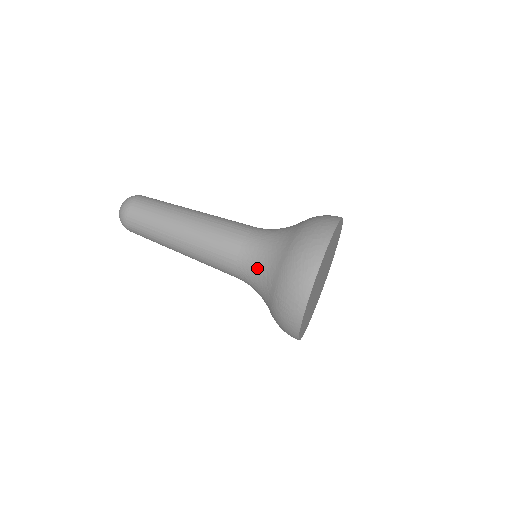
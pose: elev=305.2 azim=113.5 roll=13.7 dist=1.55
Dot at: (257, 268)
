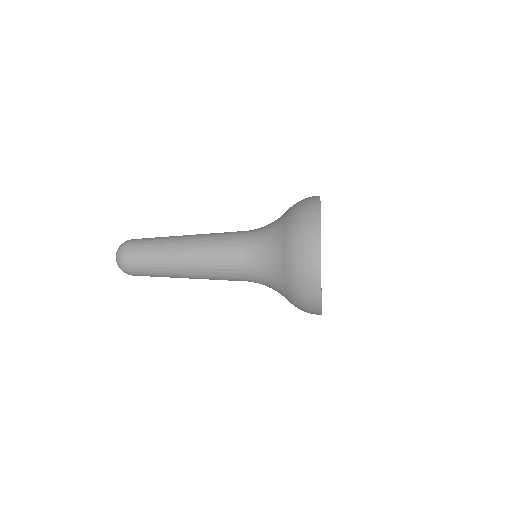
Dot at: (264, 232)
